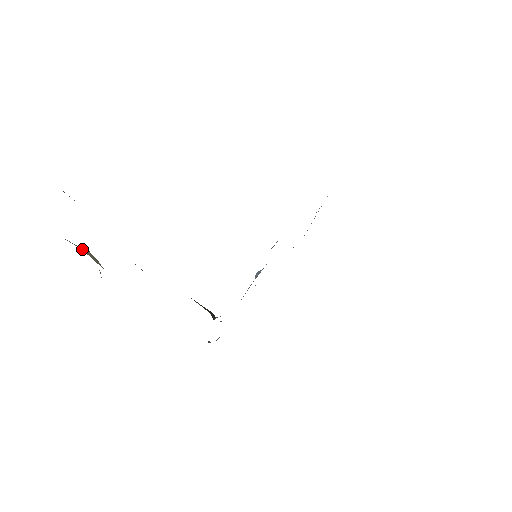
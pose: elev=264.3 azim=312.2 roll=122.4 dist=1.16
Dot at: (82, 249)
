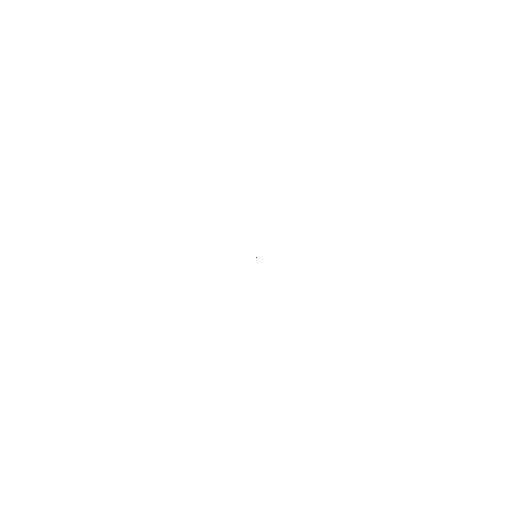
Dot at: occluded
